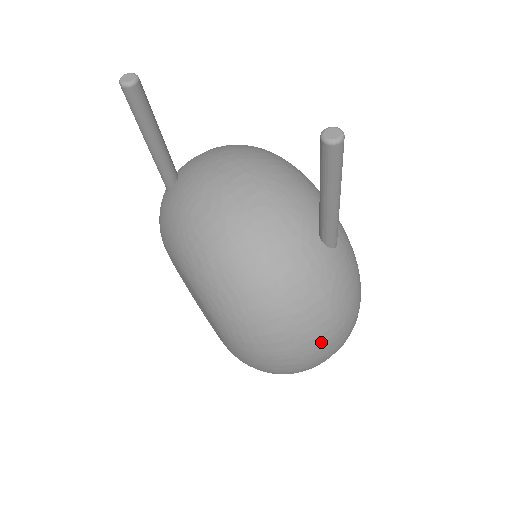
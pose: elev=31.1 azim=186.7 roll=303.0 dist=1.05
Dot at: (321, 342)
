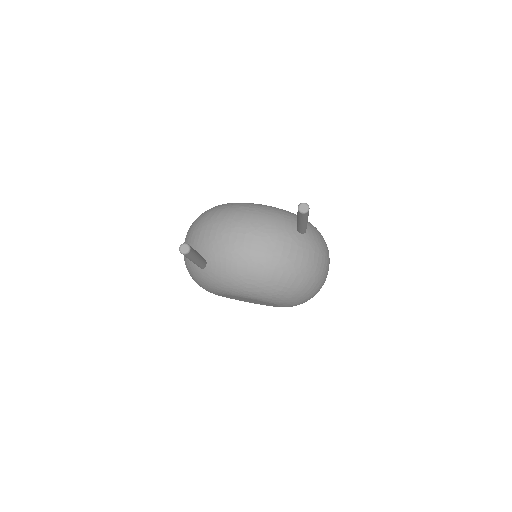
Dot at: (327, 271)
